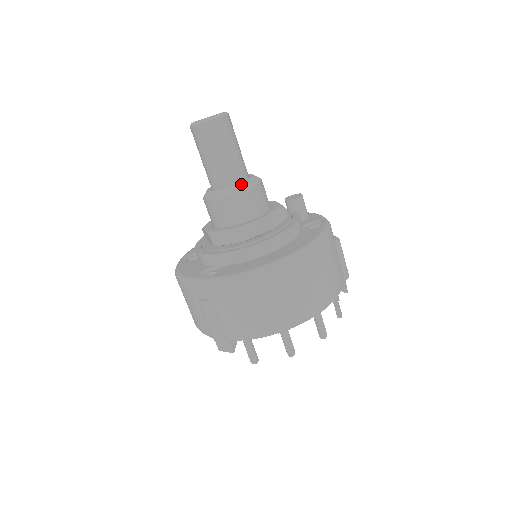
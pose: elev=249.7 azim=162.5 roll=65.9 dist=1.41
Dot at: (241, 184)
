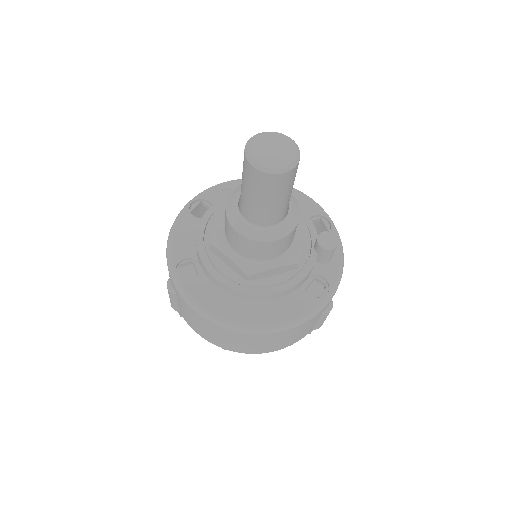
Dot at: (262, 232)
